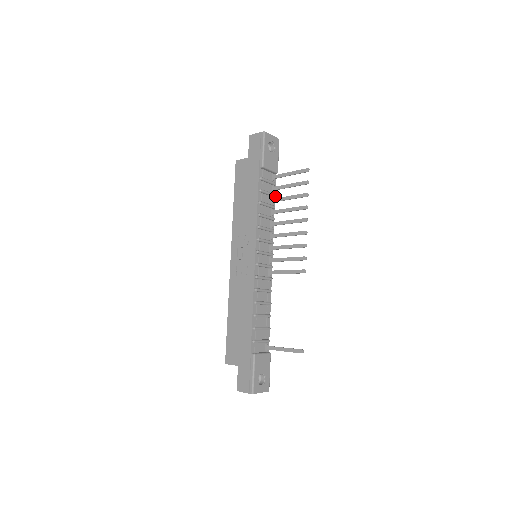
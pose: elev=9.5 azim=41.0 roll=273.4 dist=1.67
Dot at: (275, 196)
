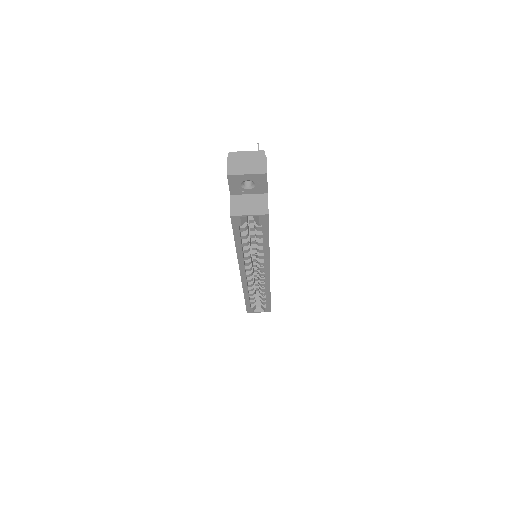
Dot at: occluded
